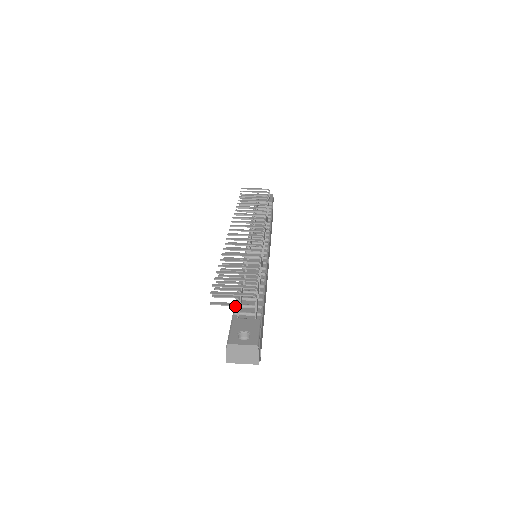
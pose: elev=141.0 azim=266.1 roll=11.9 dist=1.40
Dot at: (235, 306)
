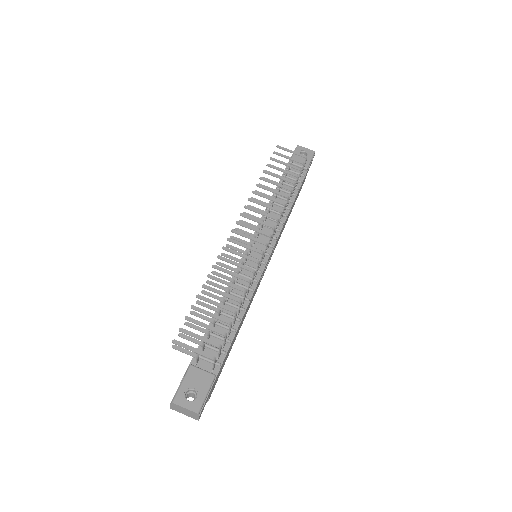
Dot at: (194, 357)
